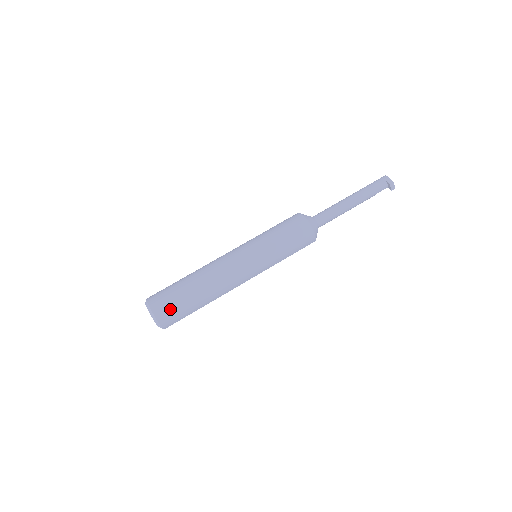
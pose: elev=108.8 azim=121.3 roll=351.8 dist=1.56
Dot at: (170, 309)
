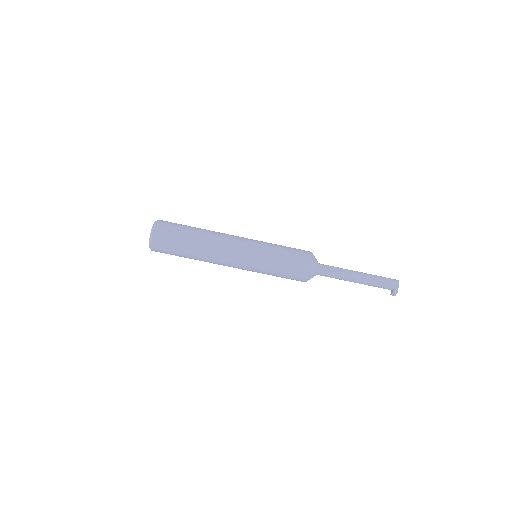
Dot at: (165, 247)
